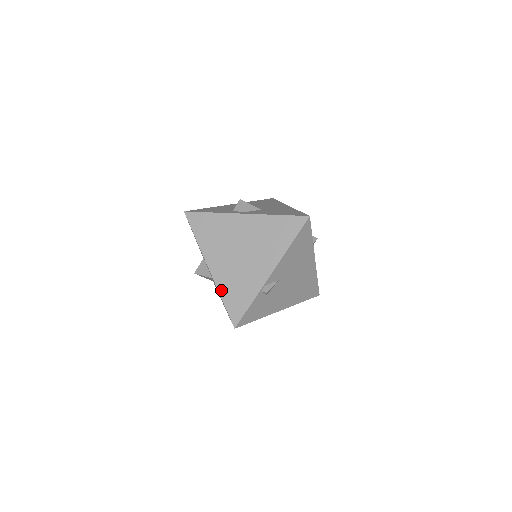
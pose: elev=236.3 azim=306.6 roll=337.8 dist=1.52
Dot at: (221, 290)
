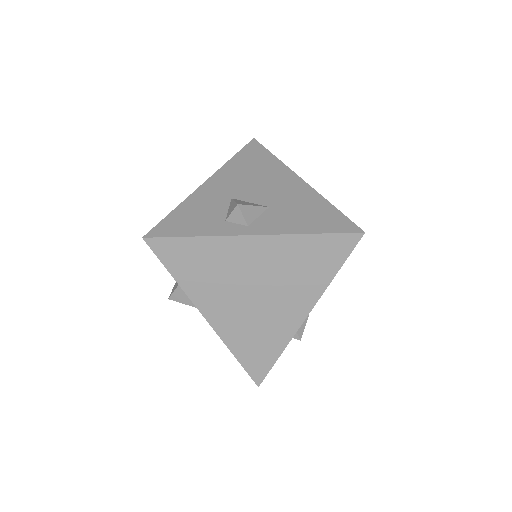
Dot at: (230, 345)
